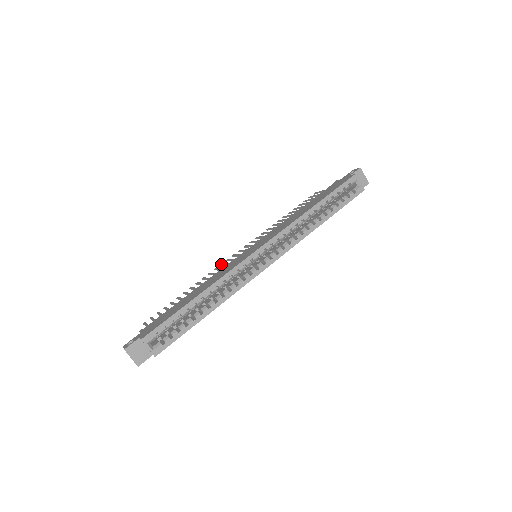
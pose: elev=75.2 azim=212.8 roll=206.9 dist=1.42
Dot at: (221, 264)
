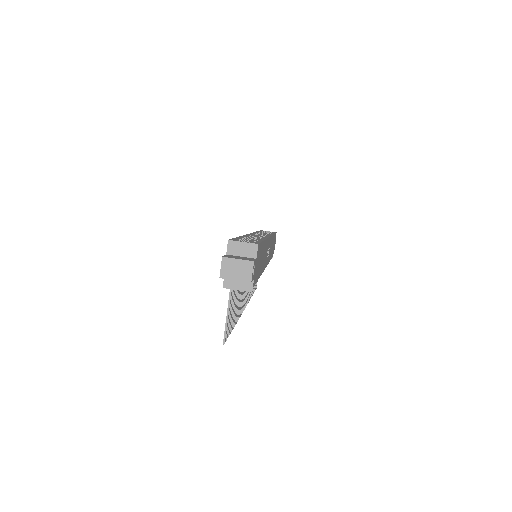
Dot at: occluded
